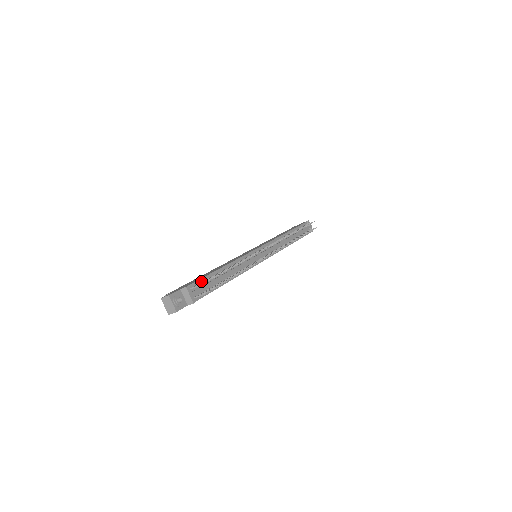
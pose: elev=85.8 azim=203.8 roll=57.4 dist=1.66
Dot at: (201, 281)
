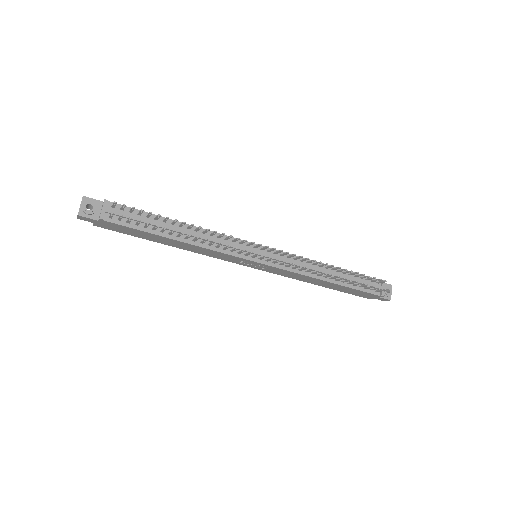
Dot at: (134, 211)
